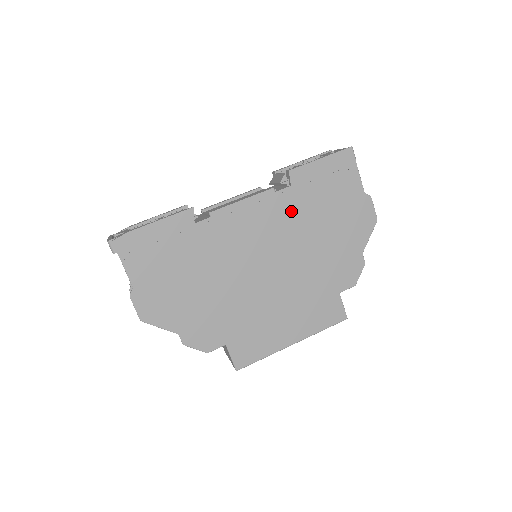
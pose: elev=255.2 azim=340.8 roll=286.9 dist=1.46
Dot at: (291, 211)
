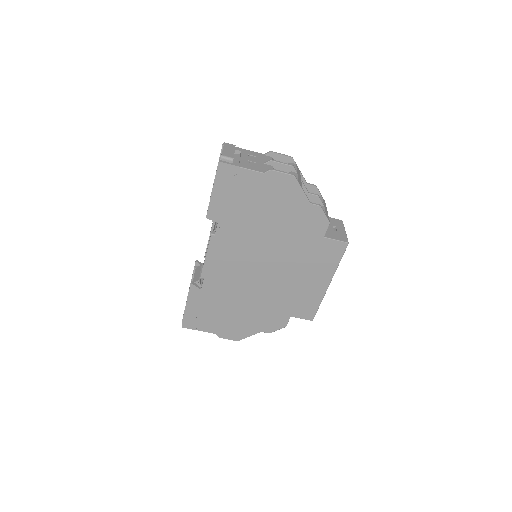
Dot at: (236, 233)
